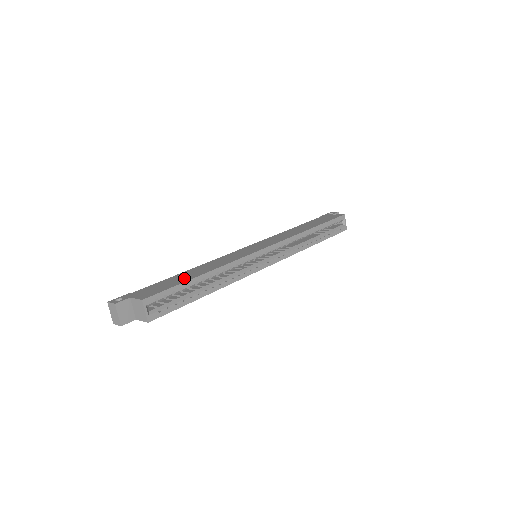
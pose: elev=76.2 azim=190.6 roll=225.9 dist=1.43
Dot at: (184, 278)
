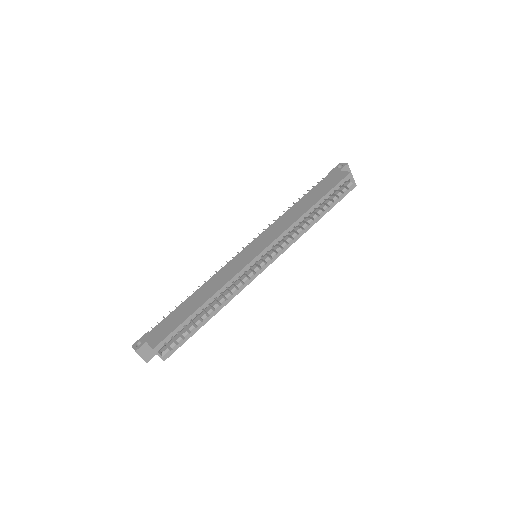
Dot at: (187, 311)
